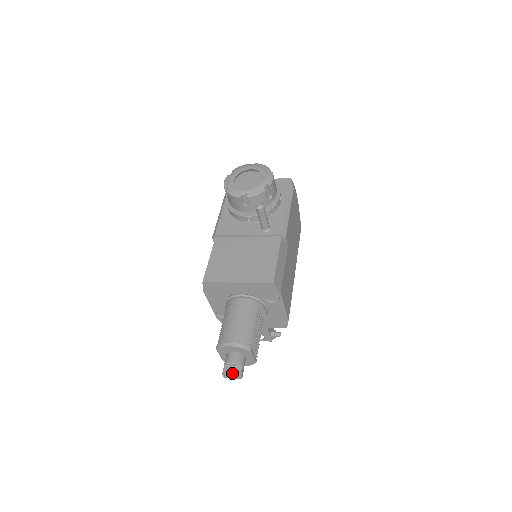
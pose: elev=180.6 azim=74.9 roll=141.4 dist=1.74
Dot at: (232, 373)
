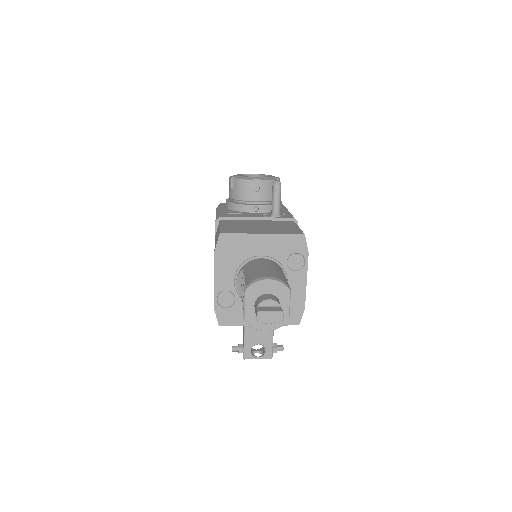
Dot at: (271, 310)
